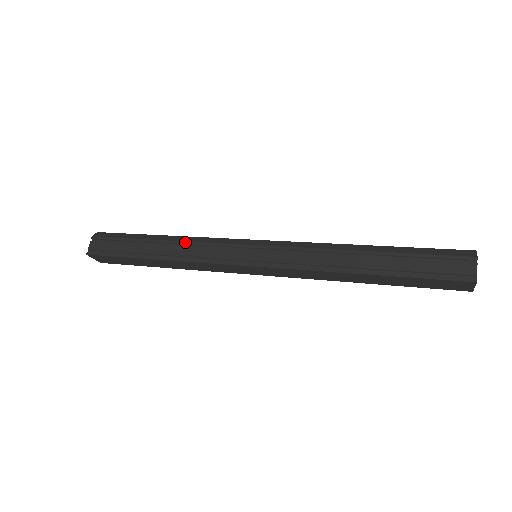
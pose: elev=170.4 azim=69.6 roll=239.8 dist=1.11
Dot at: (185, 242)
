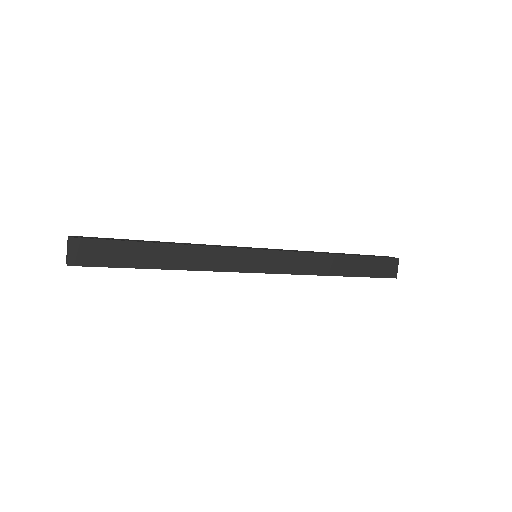
Dot at: (189, 243)
